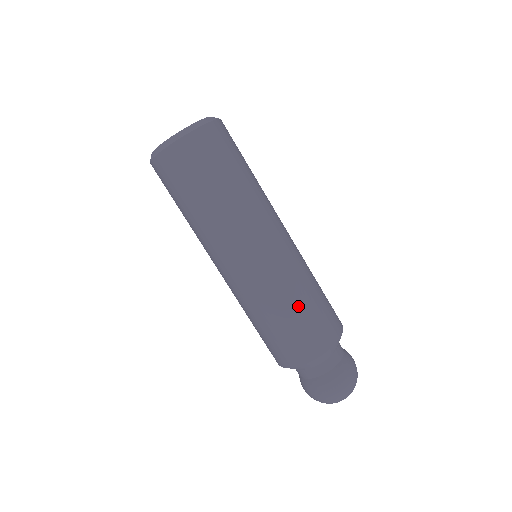
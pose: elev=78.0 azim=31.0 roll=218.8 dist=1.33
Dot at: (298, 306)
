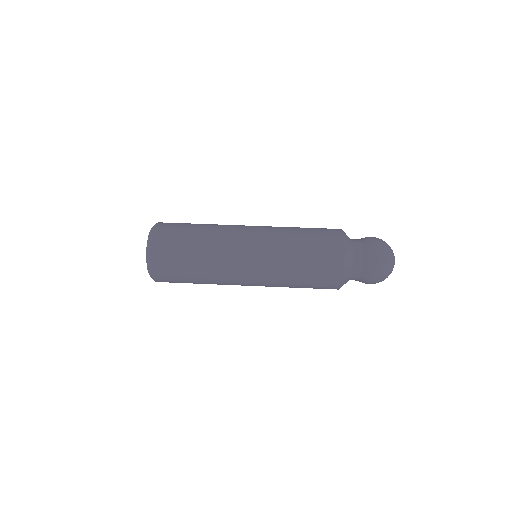
Dot at: occluded
